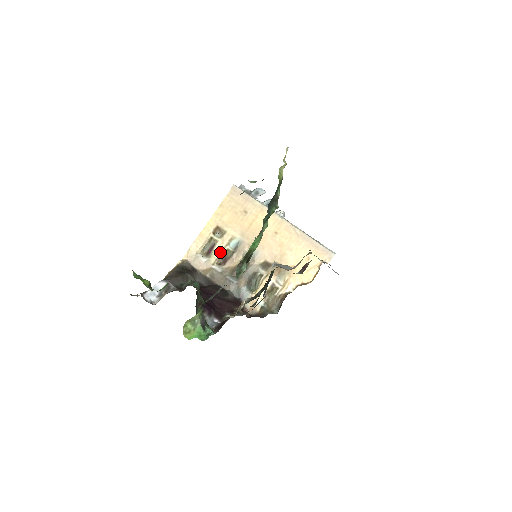
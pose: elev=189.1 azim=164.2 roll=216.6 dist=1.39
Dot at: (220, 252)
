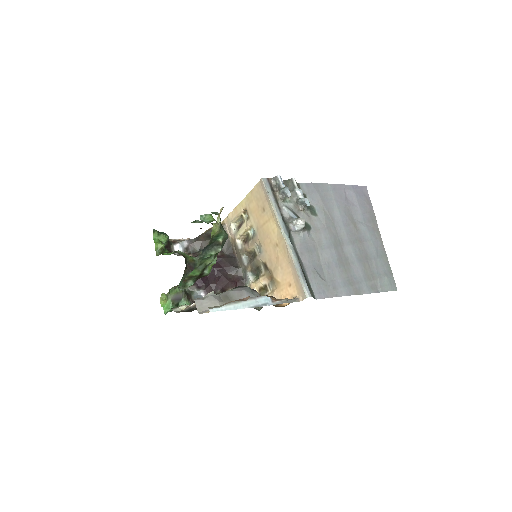
Dot at: (243, 232)
